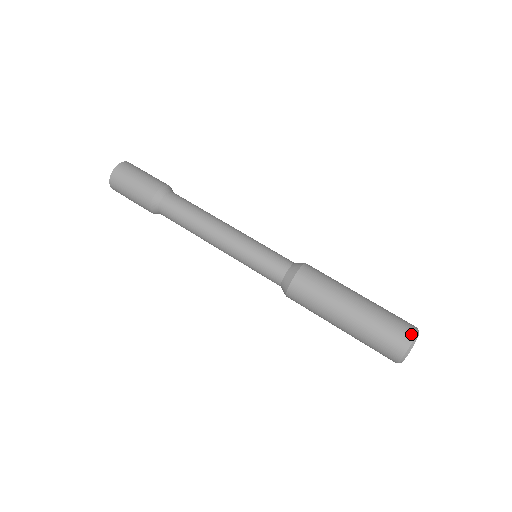
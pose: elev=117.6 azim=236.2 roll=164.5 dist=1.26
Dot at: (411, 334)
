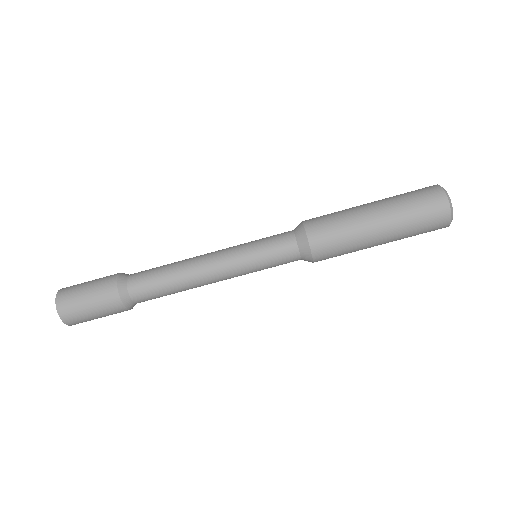
Dot at: (446, 213)
